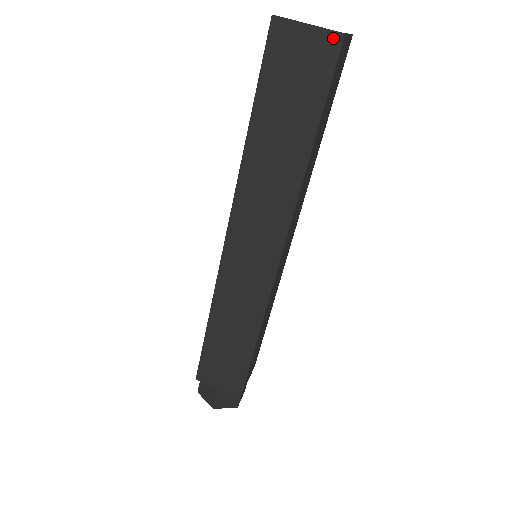
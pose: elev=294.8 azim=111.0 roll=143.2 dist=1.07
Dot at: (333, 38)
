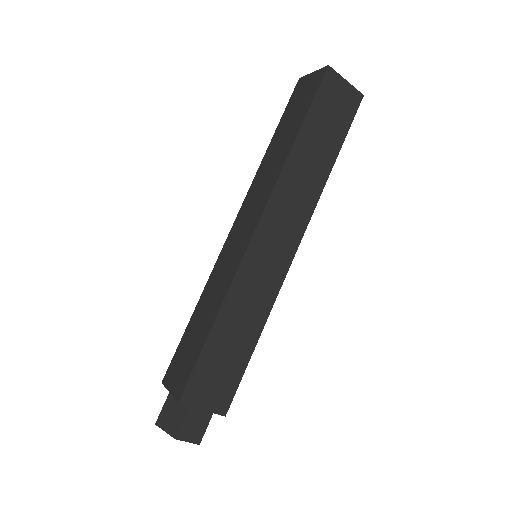
Dot at: (322, 71)
